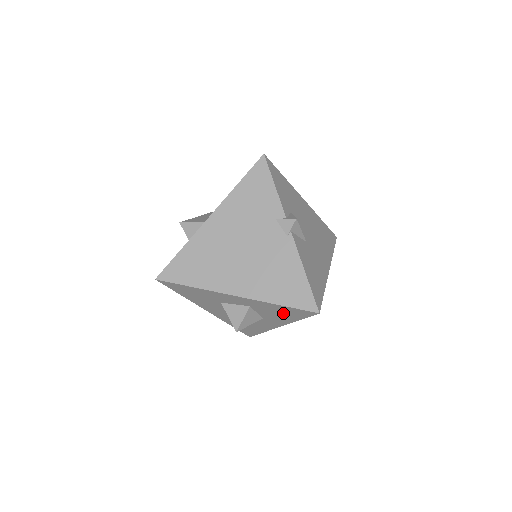
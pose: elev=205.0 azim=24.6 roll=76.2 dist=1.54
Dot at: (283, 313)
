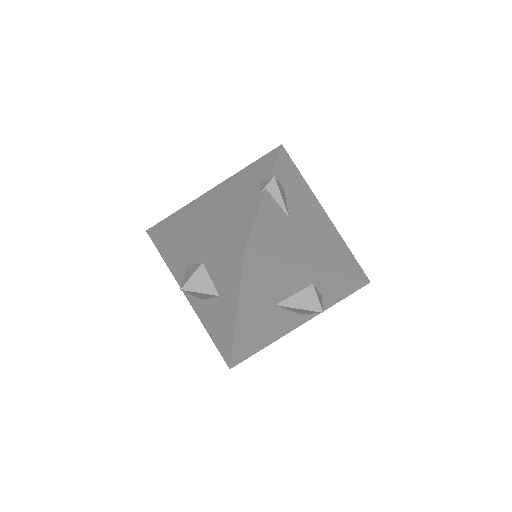
Dot at: (225, 268)
